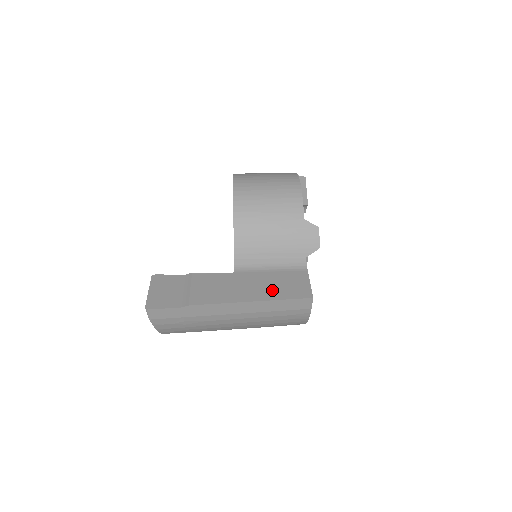
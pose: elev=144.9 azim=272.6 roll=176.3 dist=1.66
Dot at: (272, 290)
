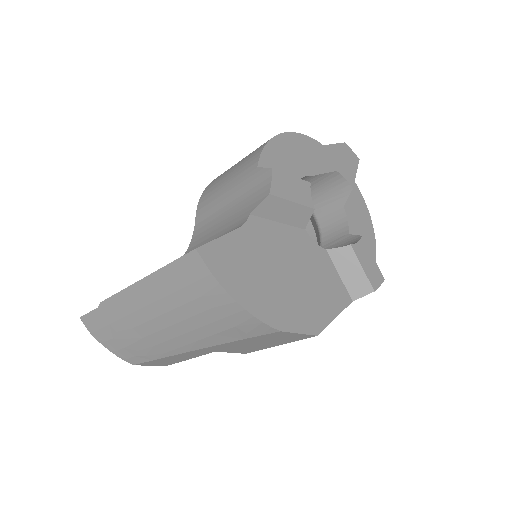
Dot at: occluded
